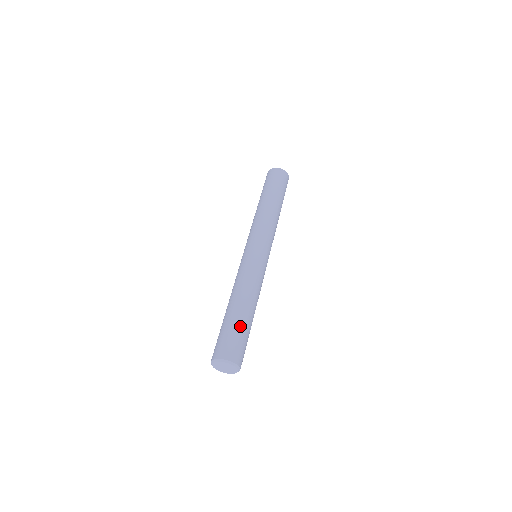
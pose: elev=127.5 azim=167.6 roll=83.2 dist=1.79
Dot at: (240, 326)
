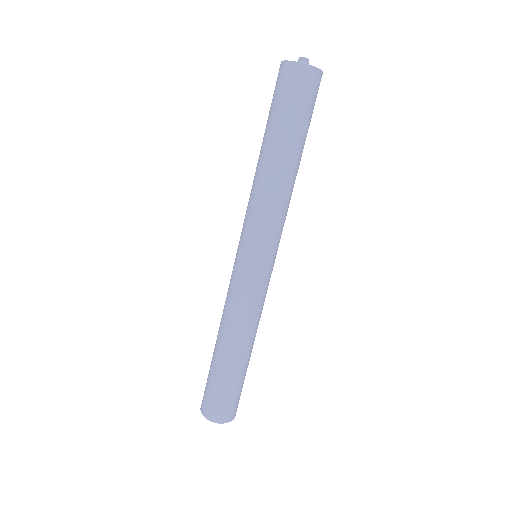
Dot at: (232, 382)
